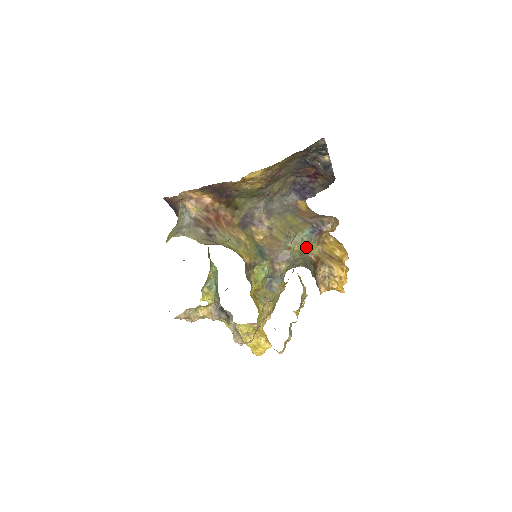
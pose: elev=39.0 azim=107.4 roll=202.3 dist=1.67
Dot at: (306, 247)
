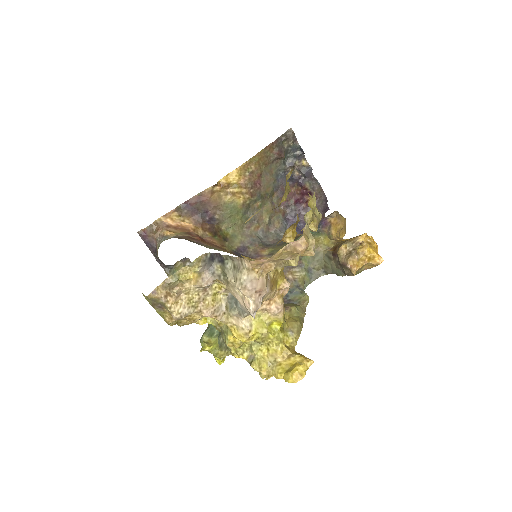
Dot at: (316, 242)
